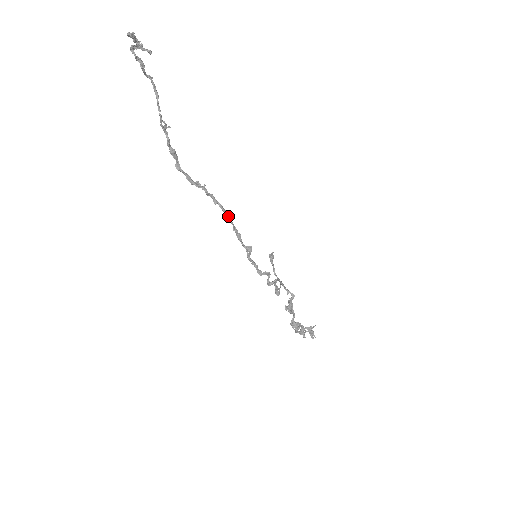
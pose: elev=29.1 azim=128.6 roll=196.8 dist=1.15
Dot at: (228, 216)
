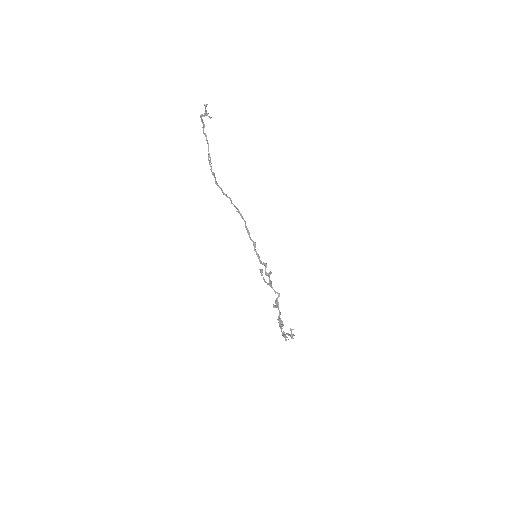
Dot at: (243, 218)
